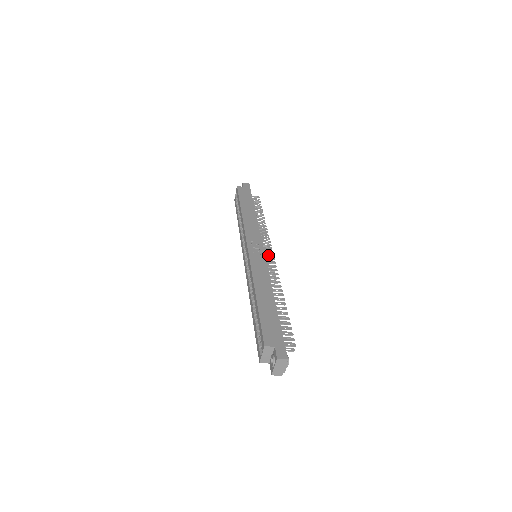
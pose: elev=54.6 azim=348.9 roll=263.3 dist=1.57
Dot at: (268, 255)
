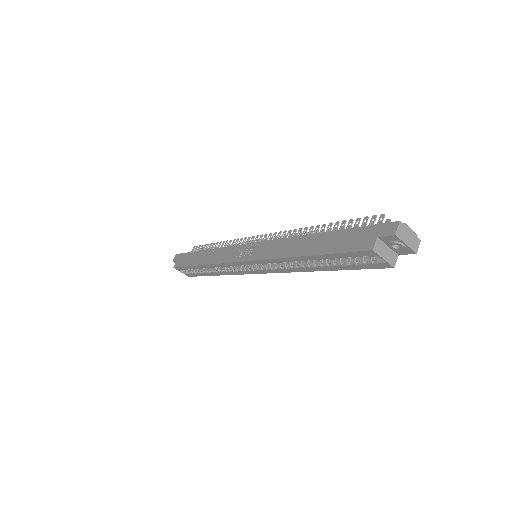
Dot at: (259, 241)
